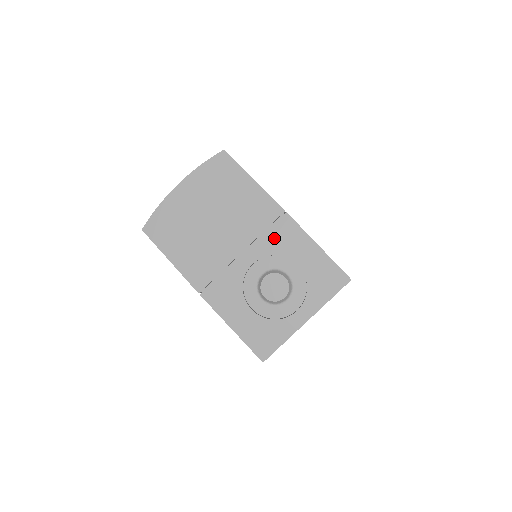
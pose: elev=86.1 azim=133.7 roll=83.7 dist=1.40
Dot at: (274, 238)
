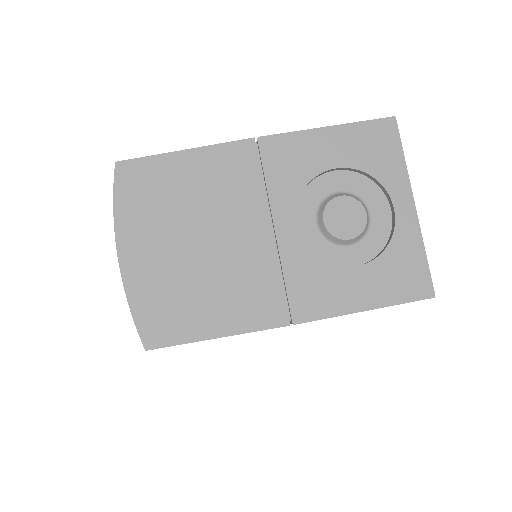
Dot at: (281, 175)
